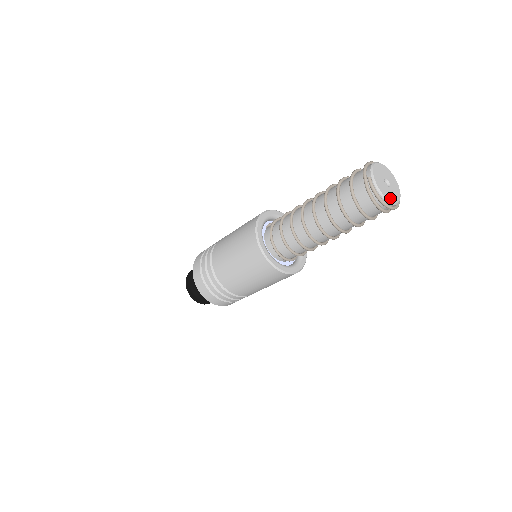
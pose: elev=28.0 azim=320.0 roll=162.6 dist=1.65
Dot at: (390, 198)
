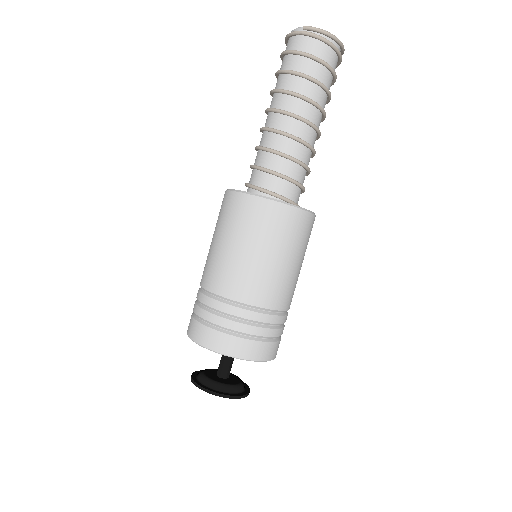
Dot at: occluded
